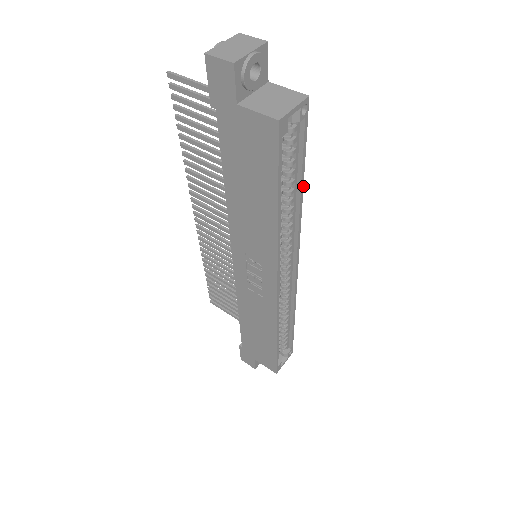
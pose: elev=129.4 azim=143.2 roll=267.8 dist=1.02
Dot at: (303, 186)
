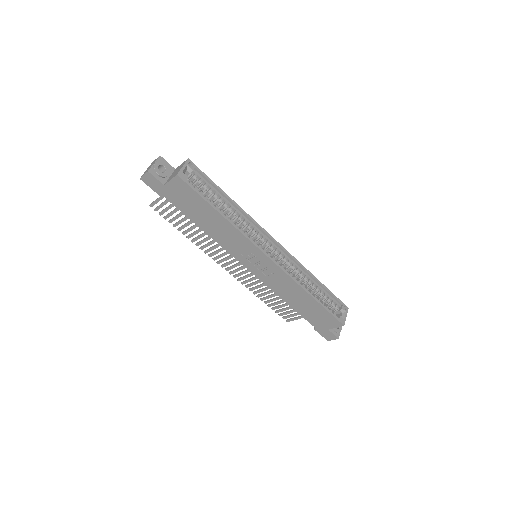
Dot at: occluded
